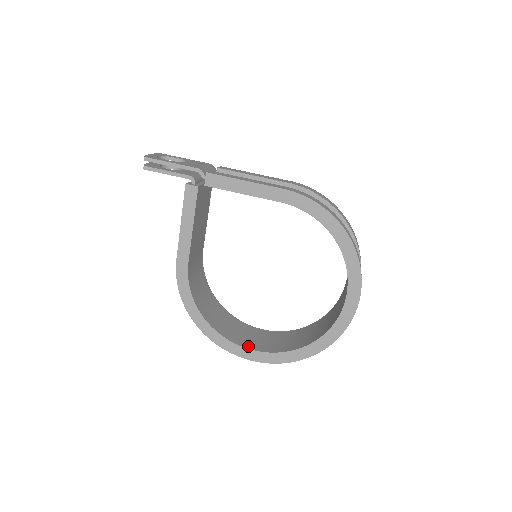
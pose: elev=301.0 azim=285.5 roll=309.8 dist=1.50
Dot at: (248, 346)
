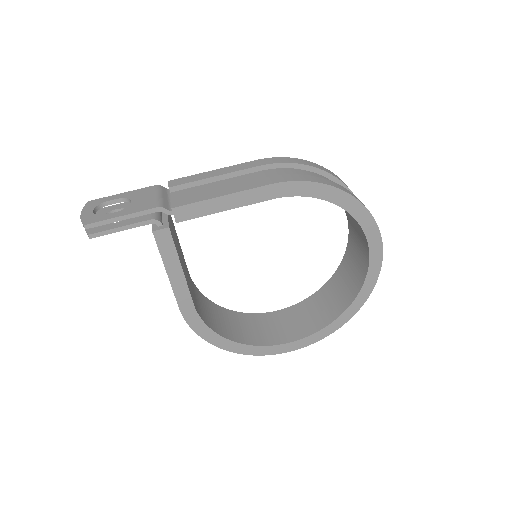
Dot at: (286, 340)
